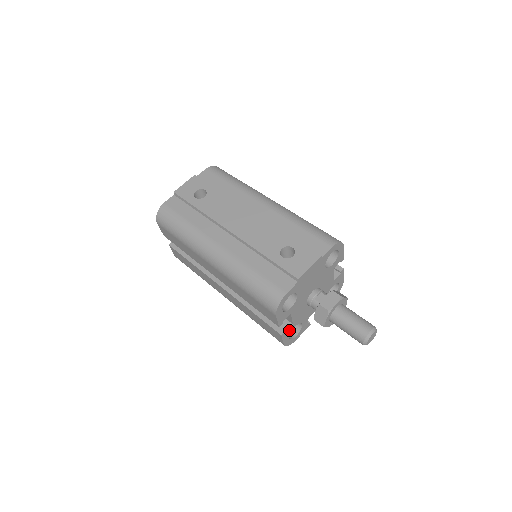
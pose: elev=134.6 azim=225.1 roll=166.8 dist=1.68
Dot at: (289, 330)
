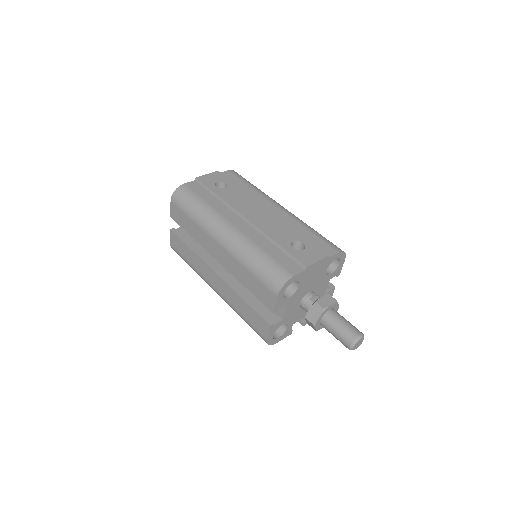
Dot at: (277, 325)
